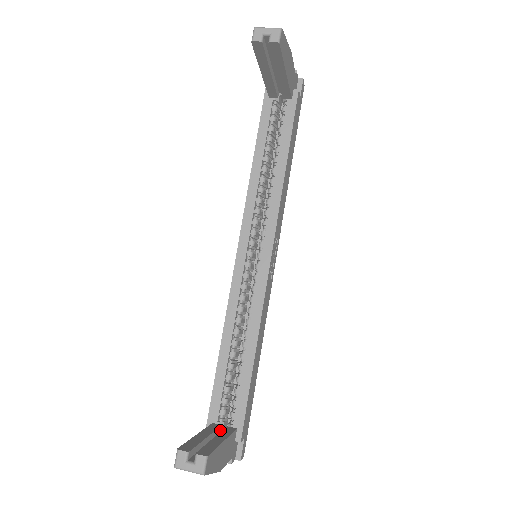
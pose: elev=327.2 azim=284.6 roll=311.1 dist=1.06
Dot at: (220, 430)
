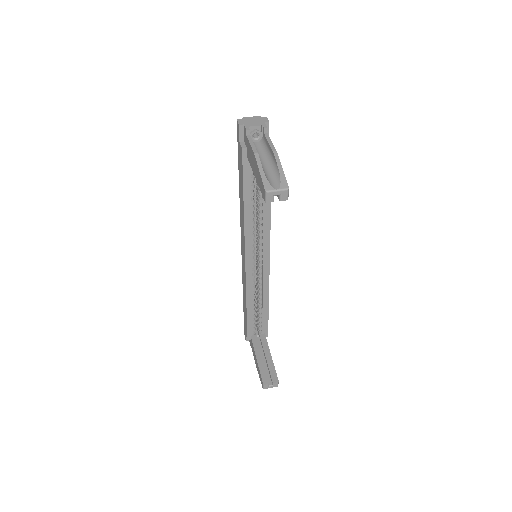
Dot at: (256, 338)
